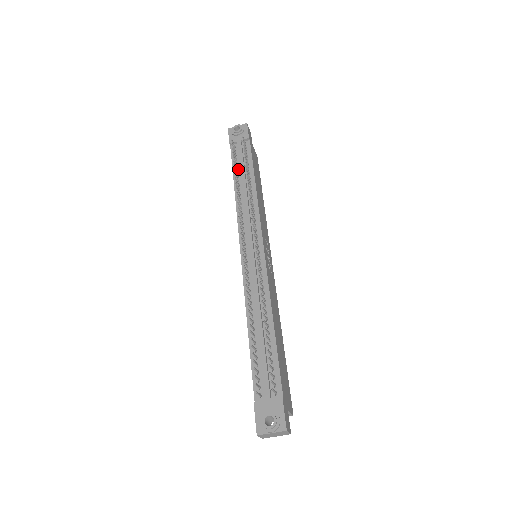
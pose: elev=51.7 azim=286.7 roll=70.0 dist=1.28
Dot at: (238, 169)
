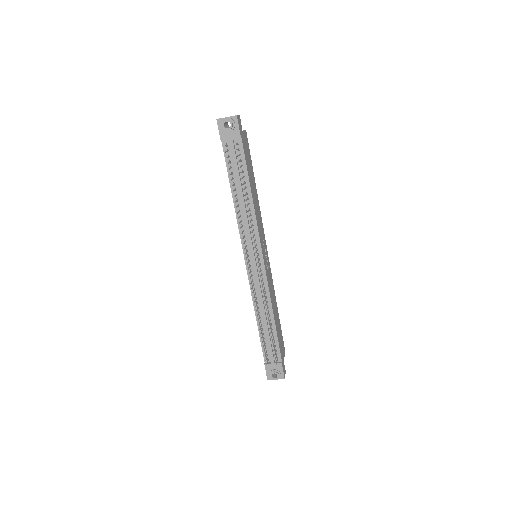
Dot at: (233, 175)
